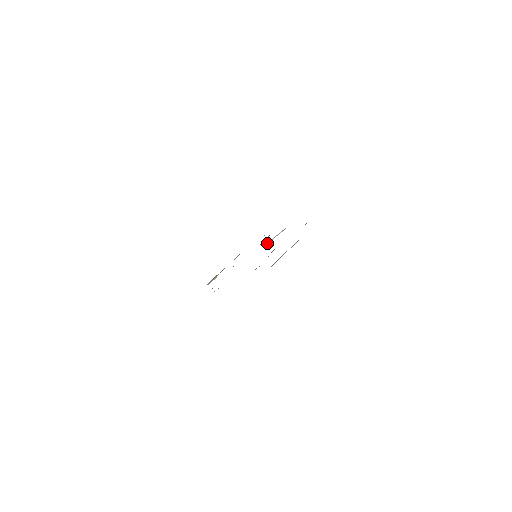
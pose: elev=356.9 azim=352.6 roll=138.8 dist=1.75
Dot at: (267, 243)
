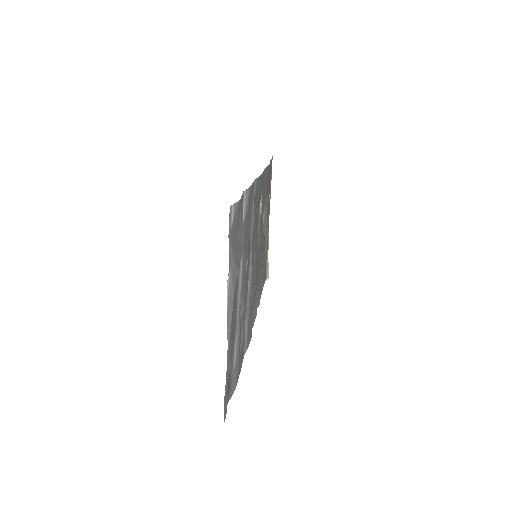
Dot at: (260, 225)
